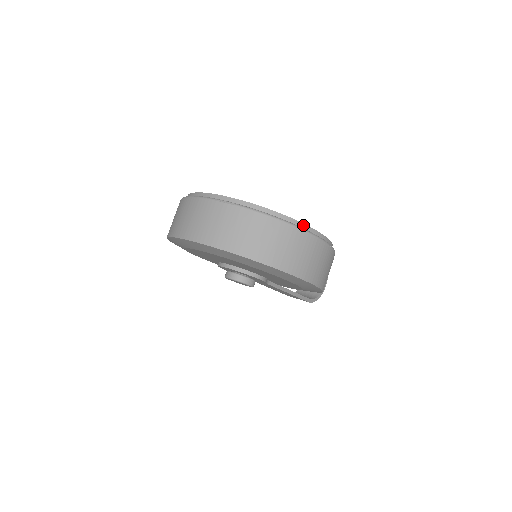
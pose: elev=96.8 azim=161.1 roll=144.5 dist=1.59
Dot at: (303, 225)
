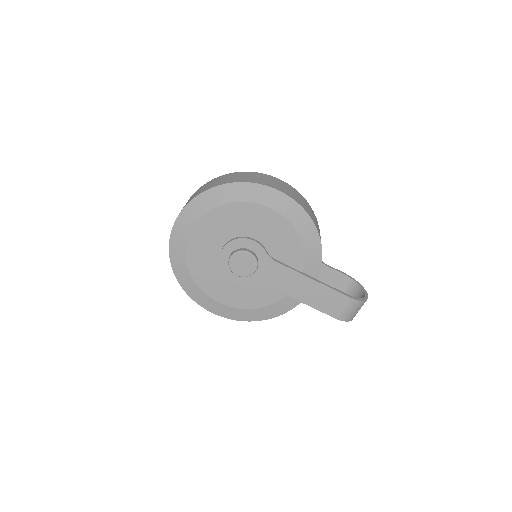
Dot at: occluded
